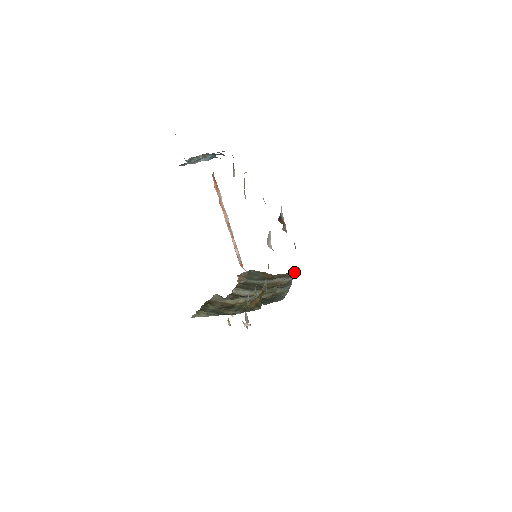
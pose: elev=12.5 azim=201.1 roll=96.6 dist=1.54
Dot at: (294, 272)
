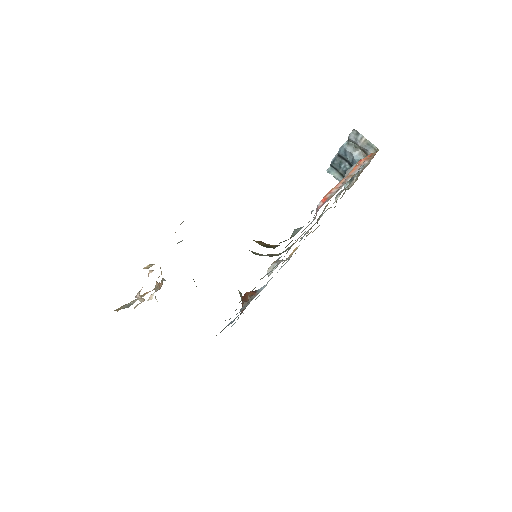
Dot at: occluded
